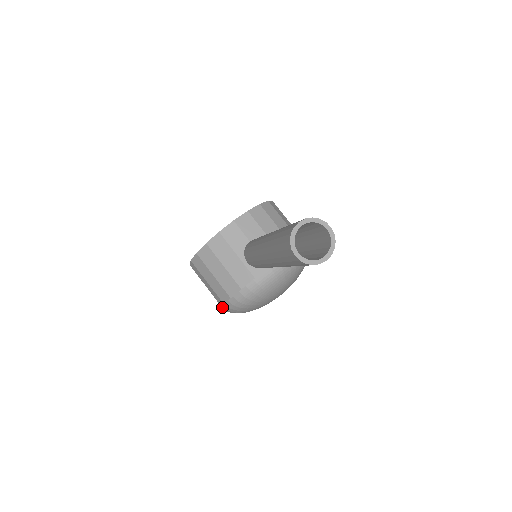
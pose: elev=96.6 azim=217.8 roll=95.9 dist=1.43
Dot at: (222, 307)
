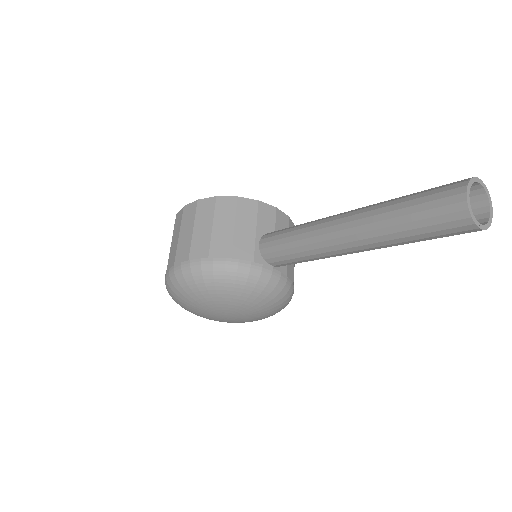
Dot at: (176, 265)
